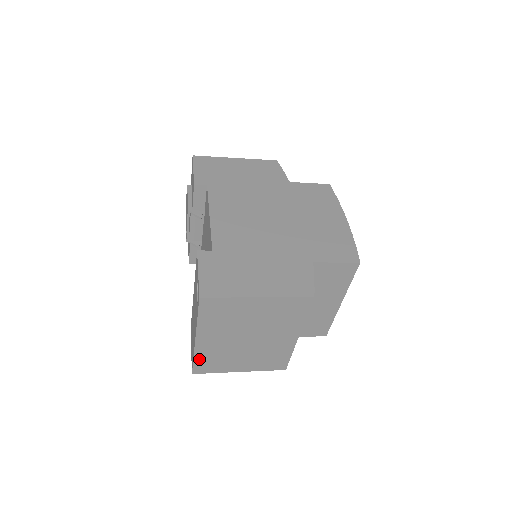
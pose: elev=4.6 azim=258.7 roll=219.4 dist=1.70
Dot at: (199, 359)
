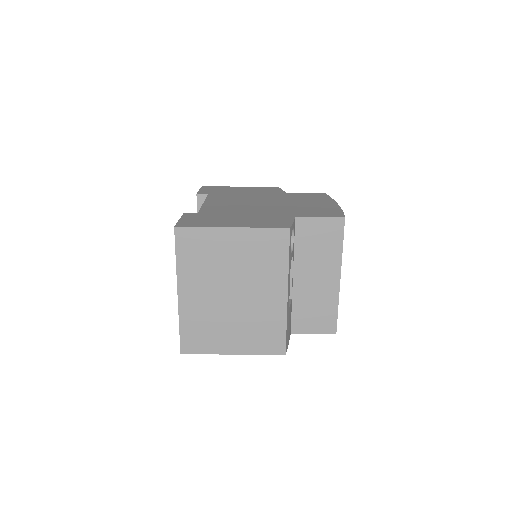
Dot at: (185, 328)
